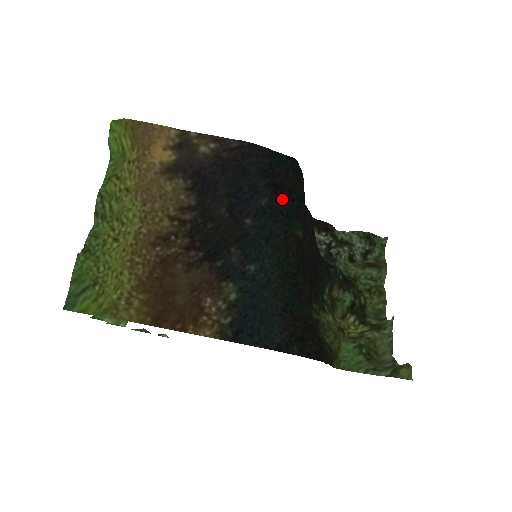
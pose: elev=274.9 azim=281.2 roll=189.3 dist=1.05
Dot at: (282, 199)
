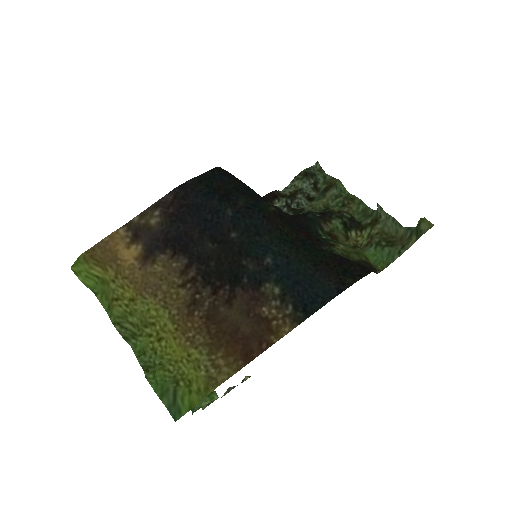
Dot at: (238, 199)
